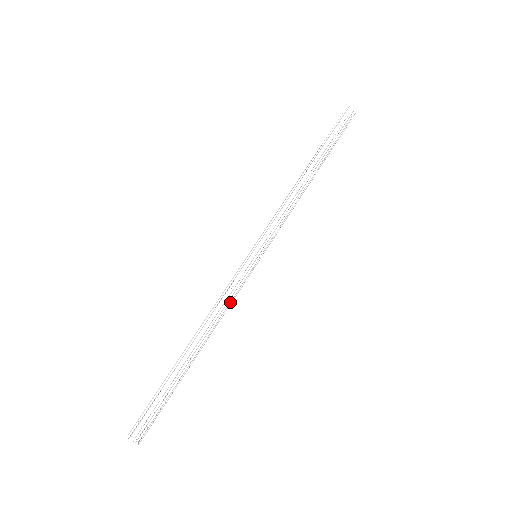
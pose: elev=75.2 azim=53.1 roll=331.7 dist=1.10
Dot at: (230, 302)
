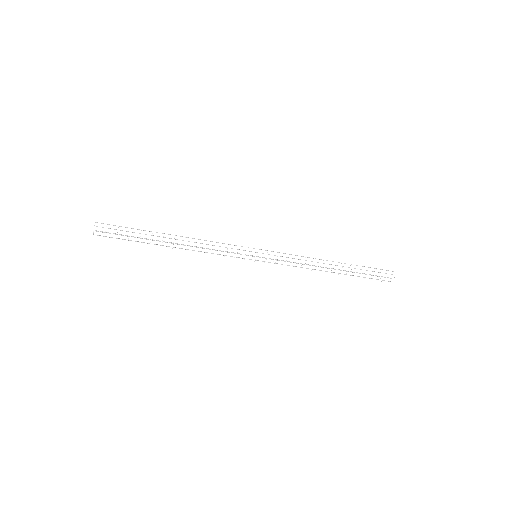
Dot at: occluded
